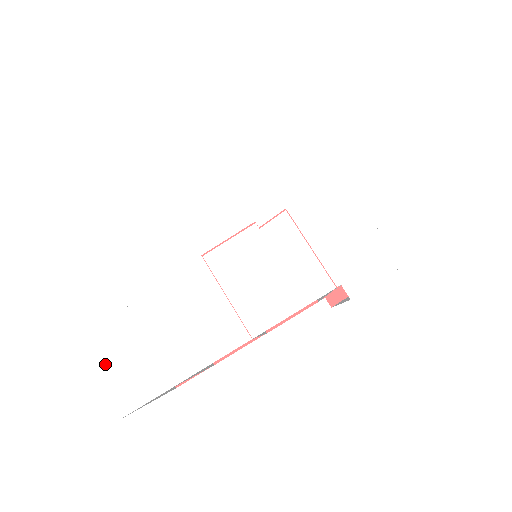
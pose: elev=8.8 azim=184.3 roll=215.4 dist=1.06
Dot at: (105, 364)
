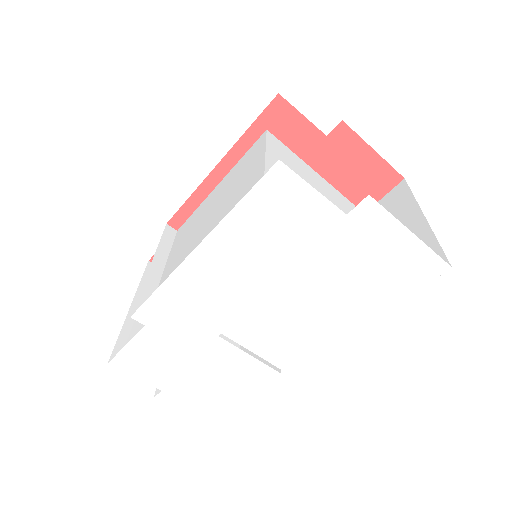
Dot at: (181, 405)
